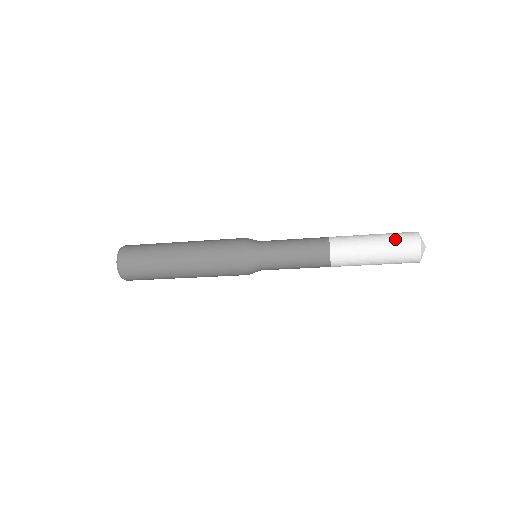
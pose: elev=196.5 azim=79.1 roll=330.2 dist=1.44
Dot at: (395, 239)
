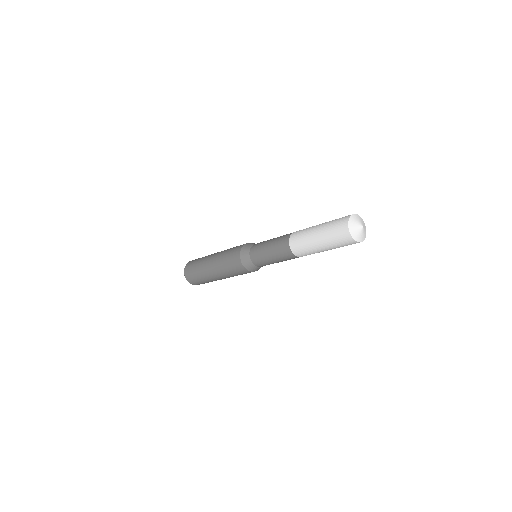
Dot at: (330, 231)
